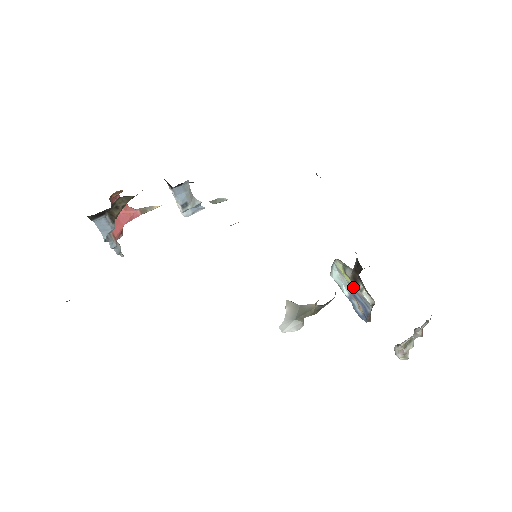
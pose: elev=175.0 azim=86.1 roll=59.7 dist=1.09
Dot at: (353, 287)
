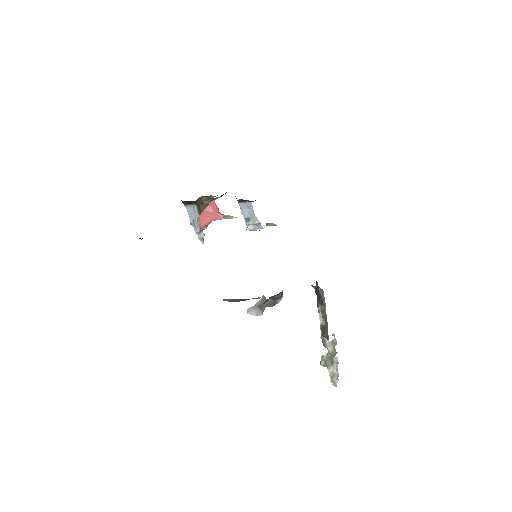
Dot at: occluded
